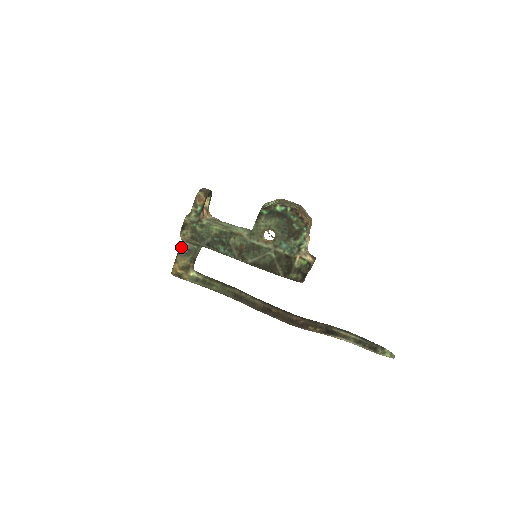
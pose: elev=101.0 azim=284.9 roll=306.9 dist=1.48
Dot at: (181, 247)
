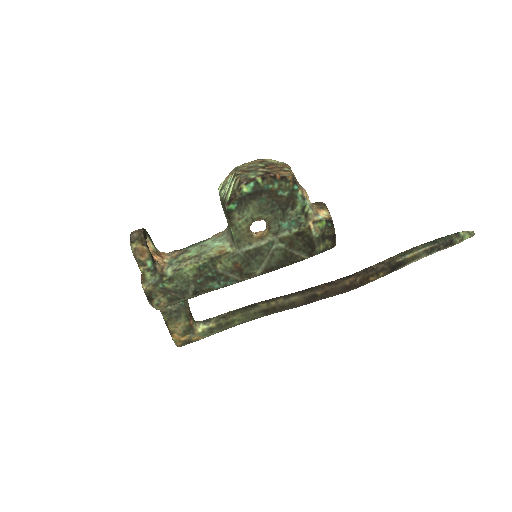
Dot at: (164, 315)
